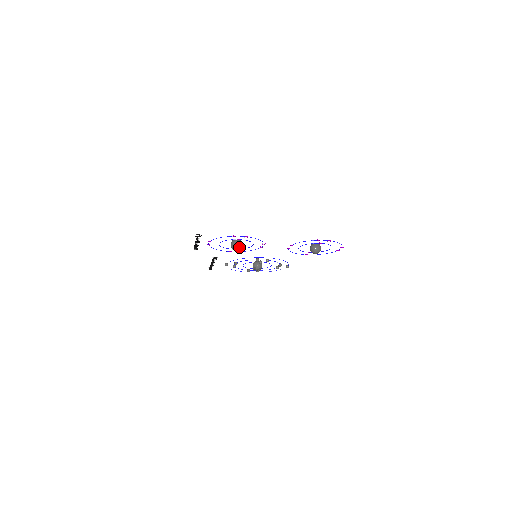
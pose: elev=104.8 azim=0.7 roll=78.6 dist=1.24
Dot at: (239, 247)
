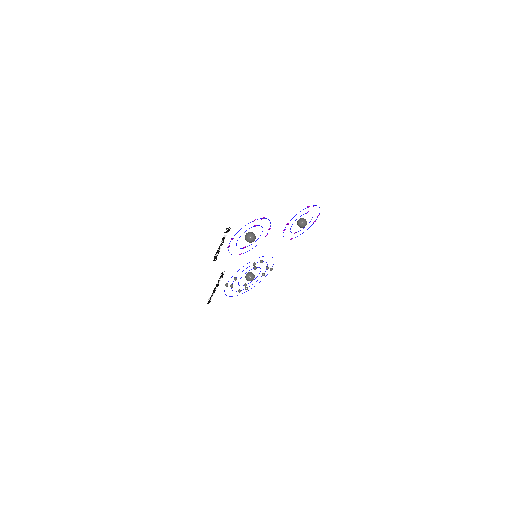
Dot at: (255, 237)
